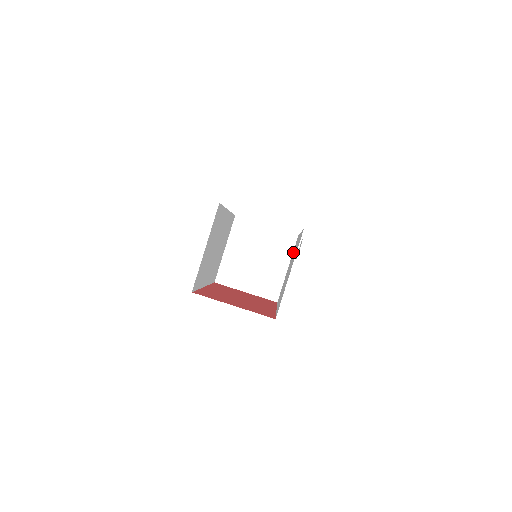
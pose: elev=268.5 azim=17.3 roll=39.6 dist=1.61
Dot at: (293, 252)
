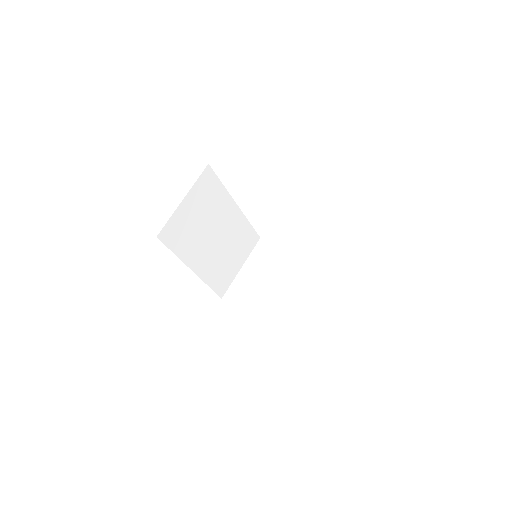
Dot at: occluded
